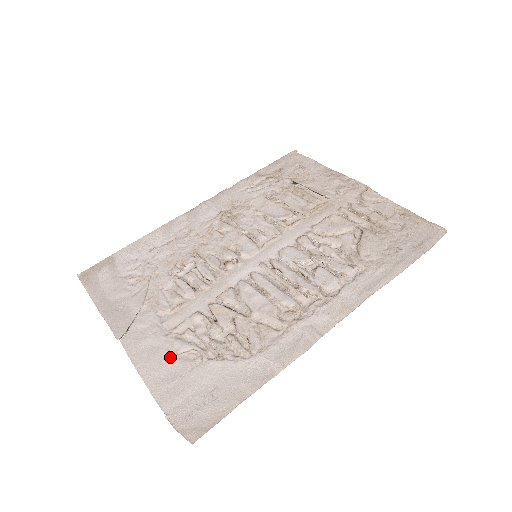
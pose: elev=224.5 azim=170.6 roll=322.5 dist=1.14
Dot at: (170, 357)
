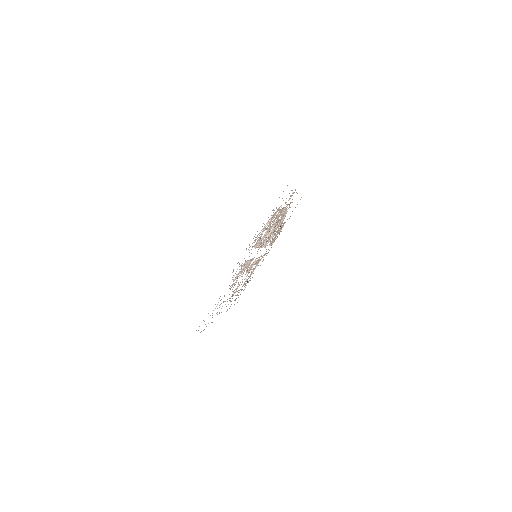
Dot at: (257, 236)
